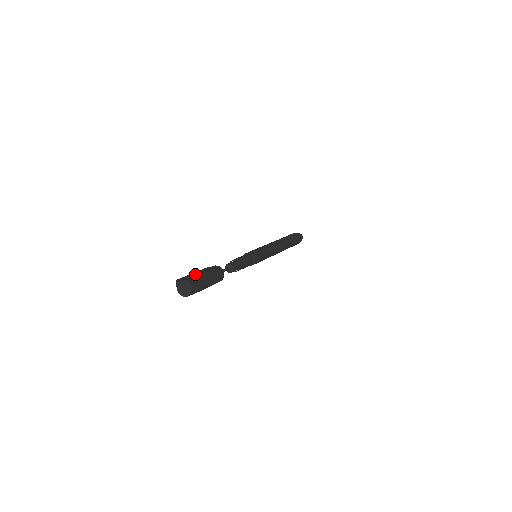
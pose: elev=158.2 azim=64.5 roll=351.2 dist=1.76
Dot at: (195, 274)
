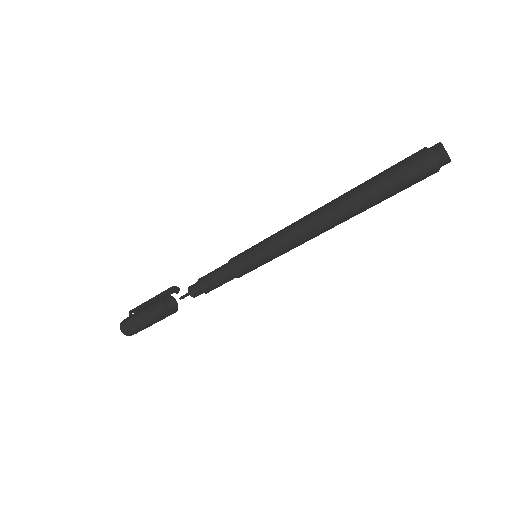
Dot at: (132, 317)
